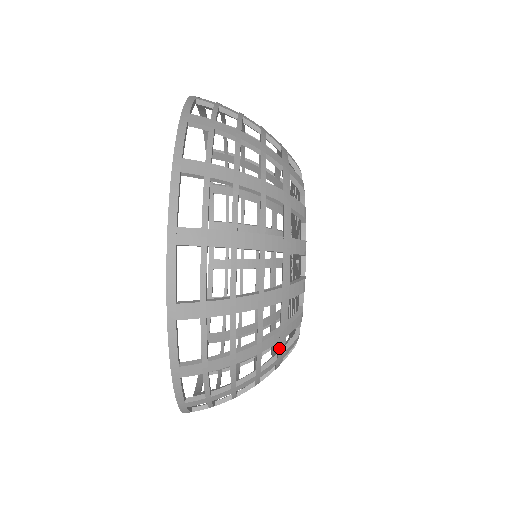
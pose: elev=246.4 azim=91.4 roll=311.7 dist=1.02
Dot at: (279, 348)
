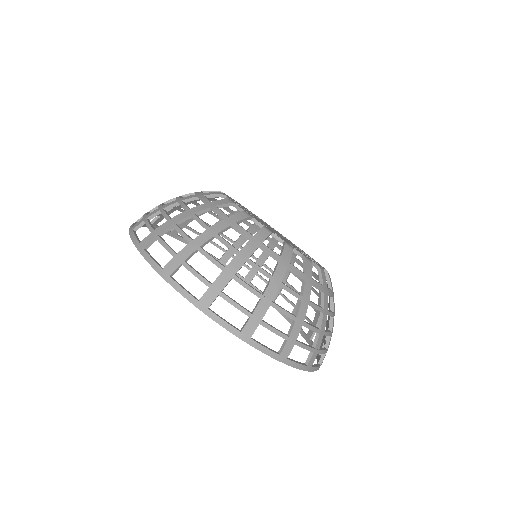
Dot at: (294, 273)
